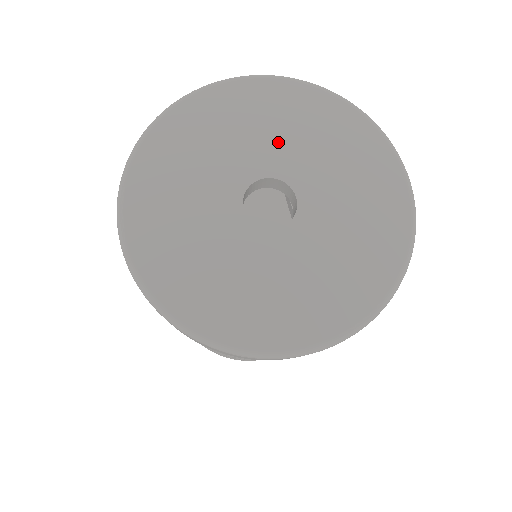
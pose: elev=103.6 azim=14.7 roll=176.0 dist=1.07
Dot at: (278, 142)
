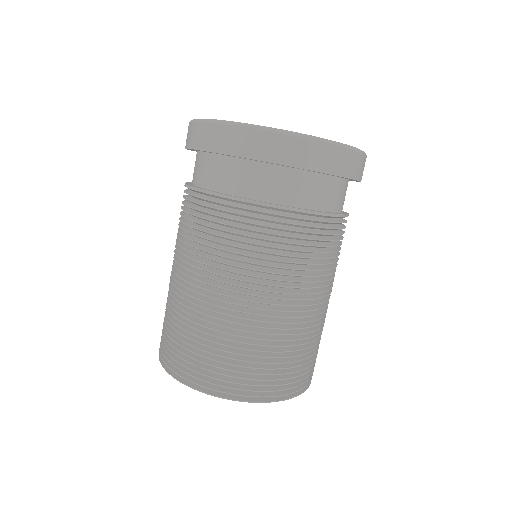
Dot at: occluded
